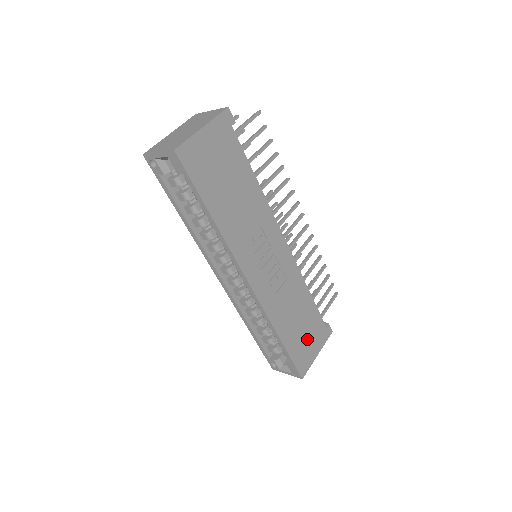
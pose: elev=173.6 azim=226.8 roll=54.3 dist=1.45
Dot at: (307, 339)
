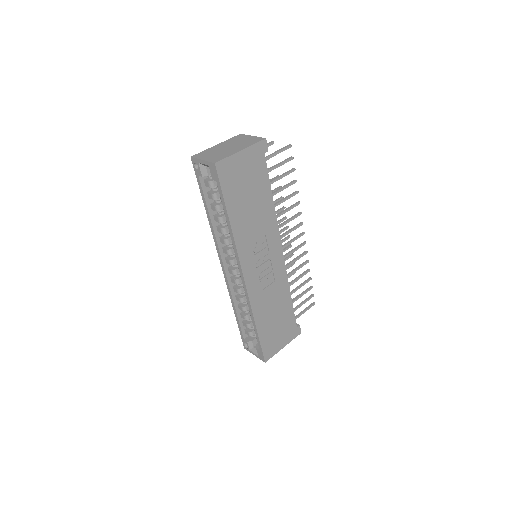
Dot at: (278, 332)
